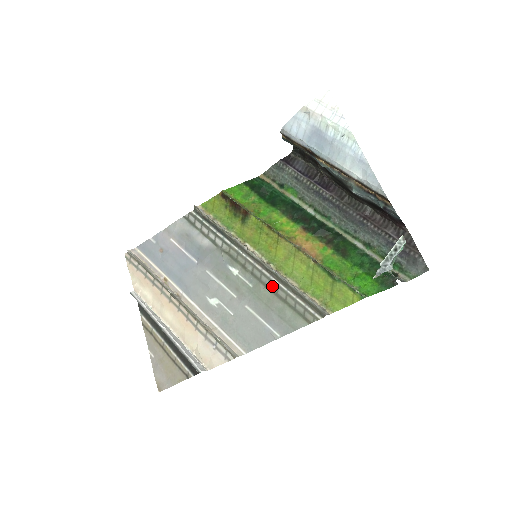
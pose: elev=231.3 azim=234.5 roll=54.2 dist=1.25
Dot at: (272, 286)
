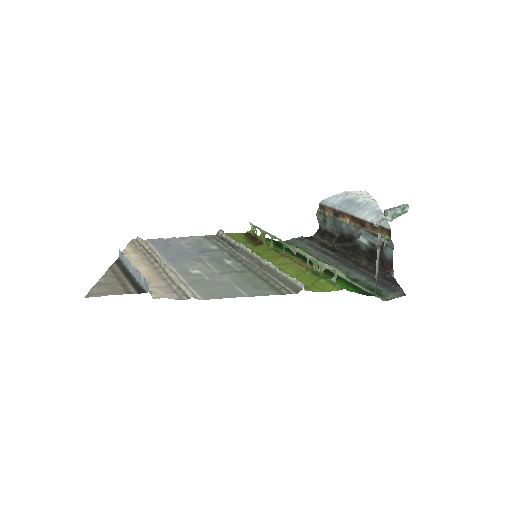
Dot at: (259, 272)
